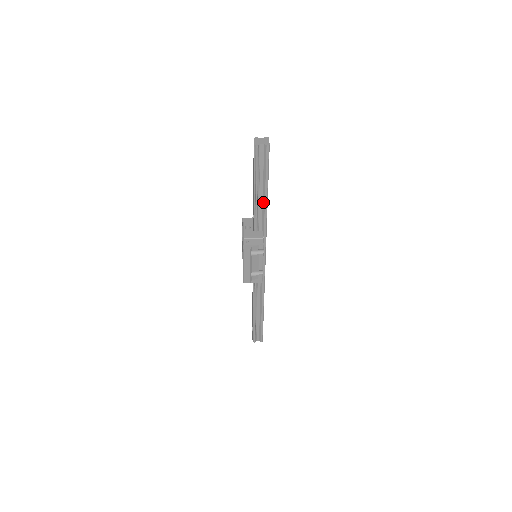
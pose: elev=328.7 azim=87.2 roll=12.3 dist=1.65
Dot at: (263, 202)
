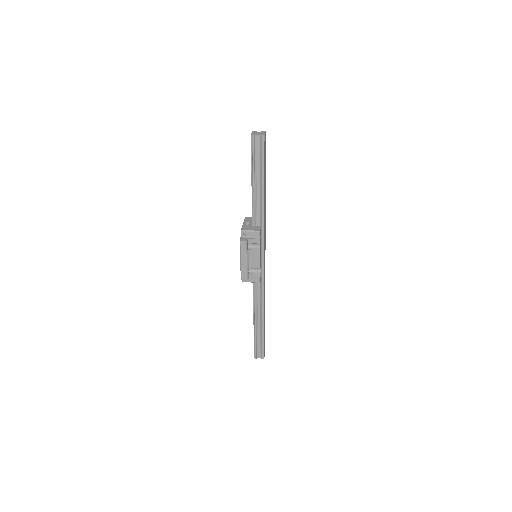
Dot at: (260, 195)
